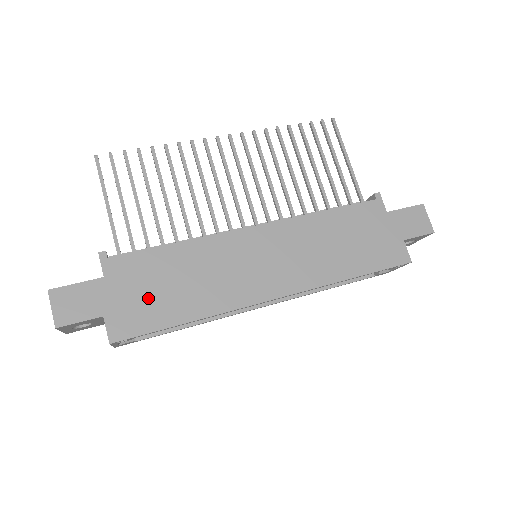
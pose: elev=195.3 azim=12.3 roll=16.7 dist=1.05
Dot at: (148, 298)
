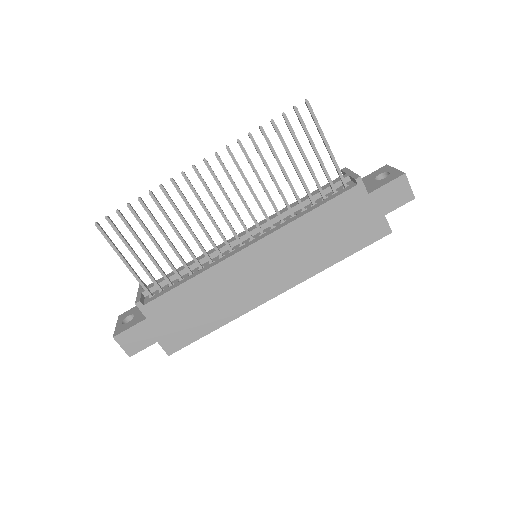
Dot at: (183, 322)
